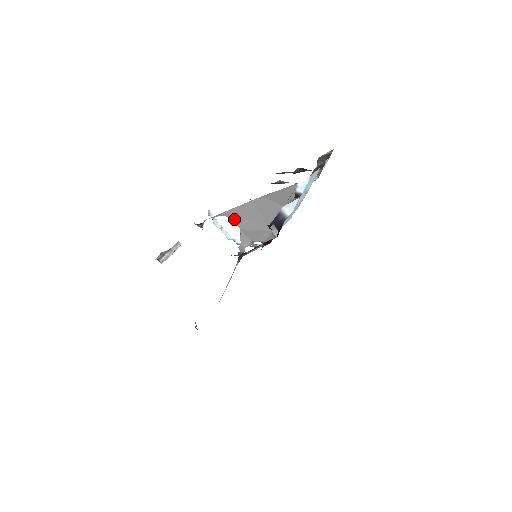
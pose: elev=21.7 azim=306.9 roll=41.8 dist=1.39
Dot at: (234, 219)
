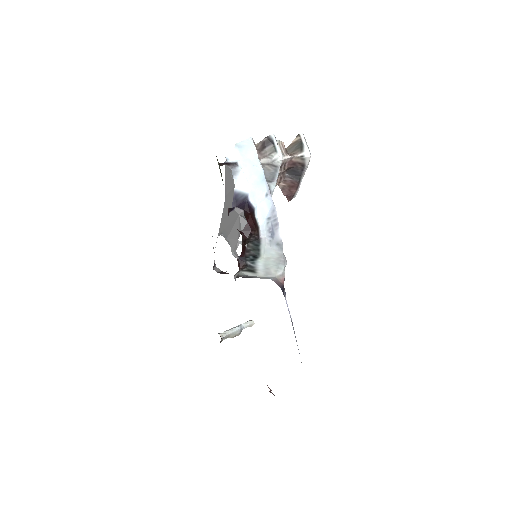
Dot at: (222, 235)
